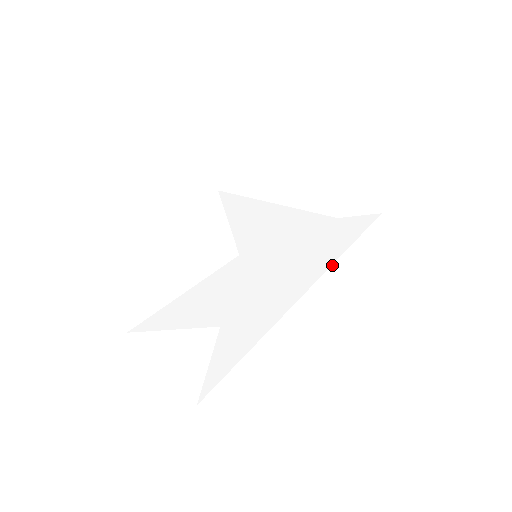
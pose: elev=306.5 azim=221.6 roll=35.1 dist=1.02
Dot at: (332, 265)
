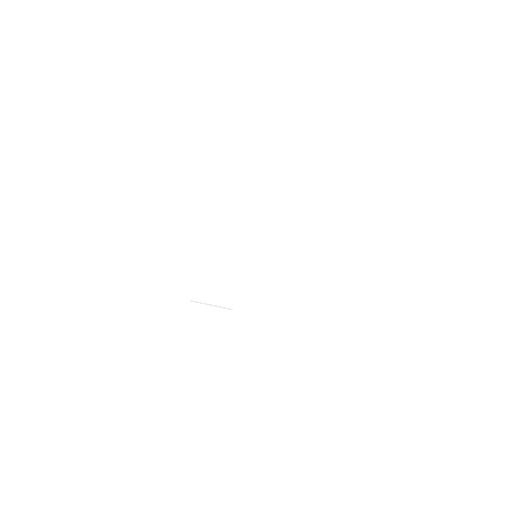
Dot at: (288, 279)
